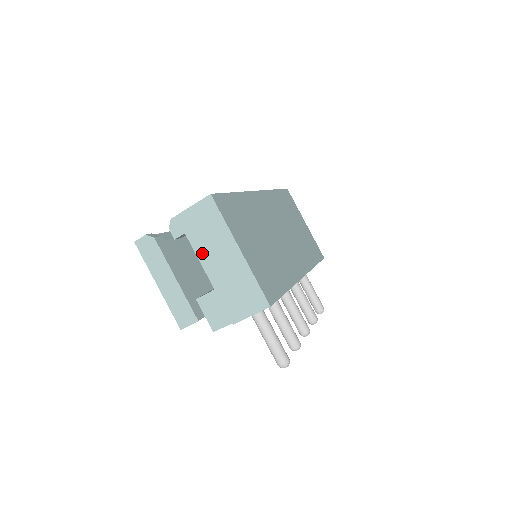
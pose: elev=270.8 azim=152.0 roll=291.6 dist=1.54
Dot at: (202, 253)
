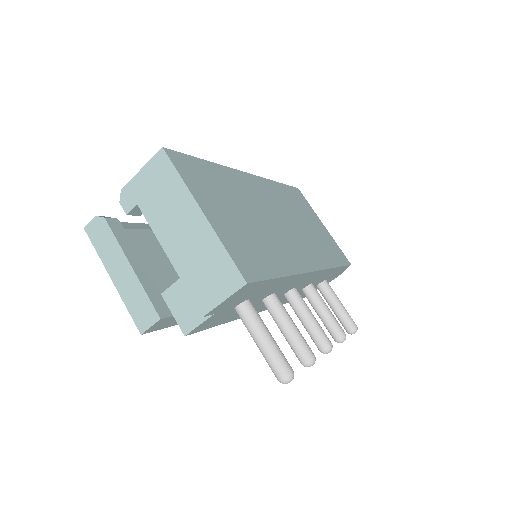
Dot at: (158, 226)
